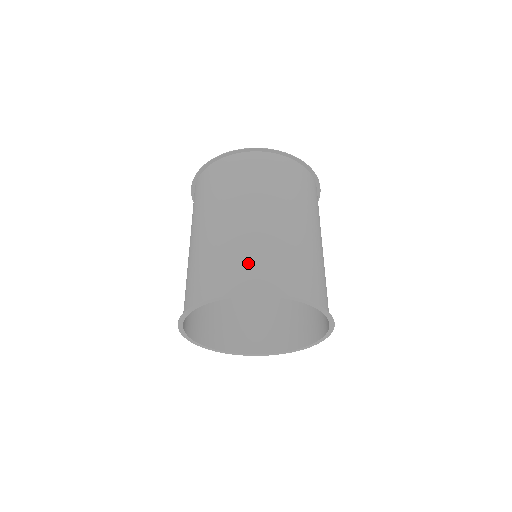
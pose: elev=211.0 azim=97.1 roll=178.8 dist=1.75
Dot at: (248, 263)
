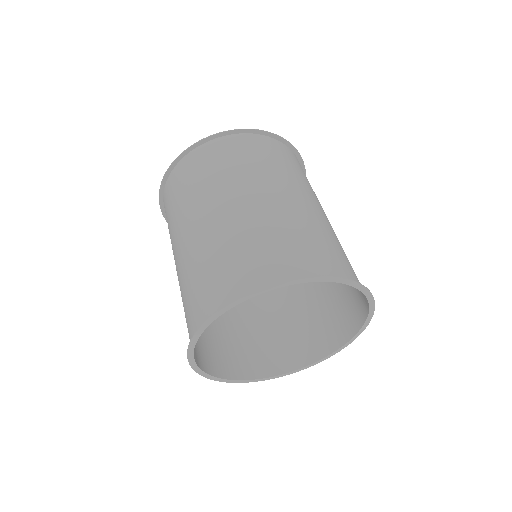
Dot at: (233, 263)
